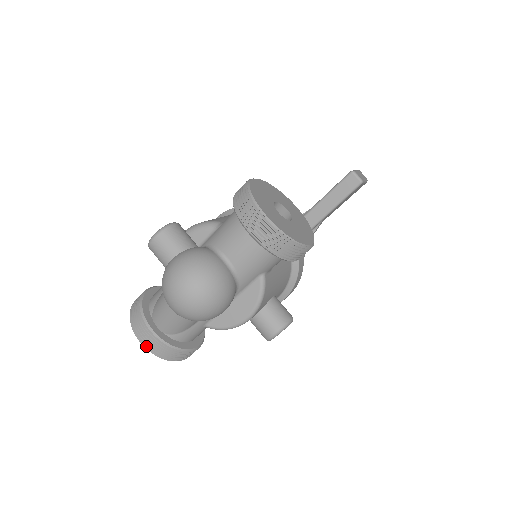
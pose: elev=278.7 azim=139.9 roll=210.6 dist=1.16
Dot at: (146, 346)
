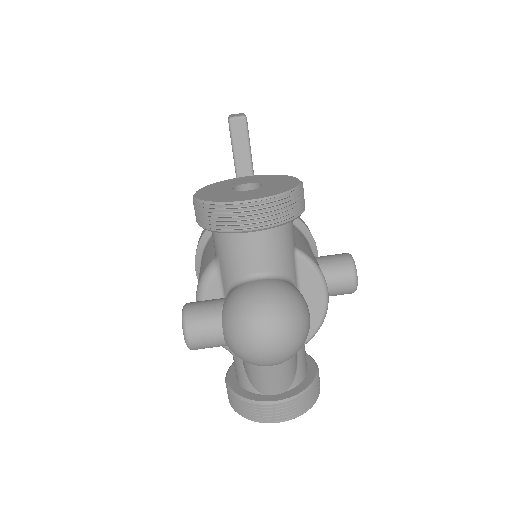
Dot at: (287, 419)
